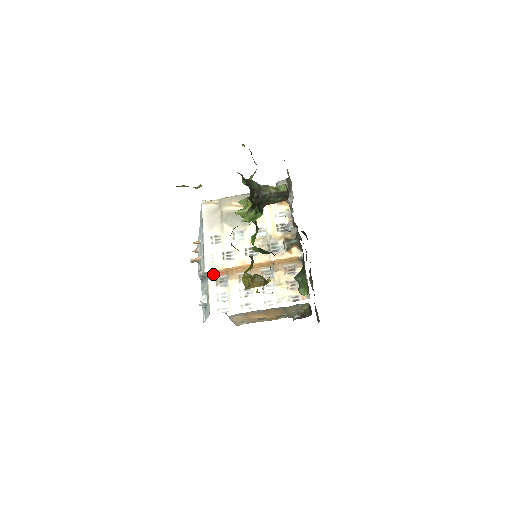
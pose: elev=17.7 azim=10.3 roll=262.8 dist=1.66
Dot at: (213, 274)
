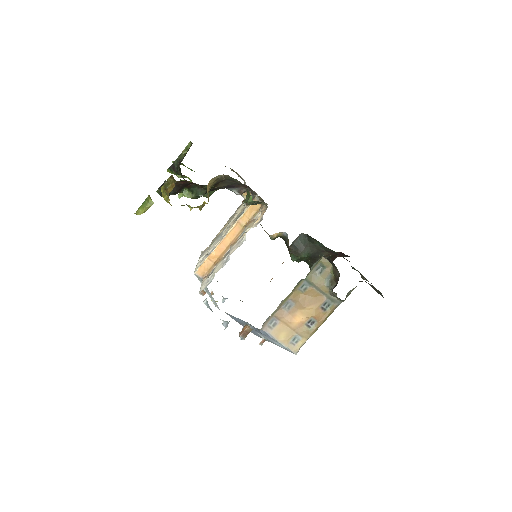
Dot at: (204, 274)
